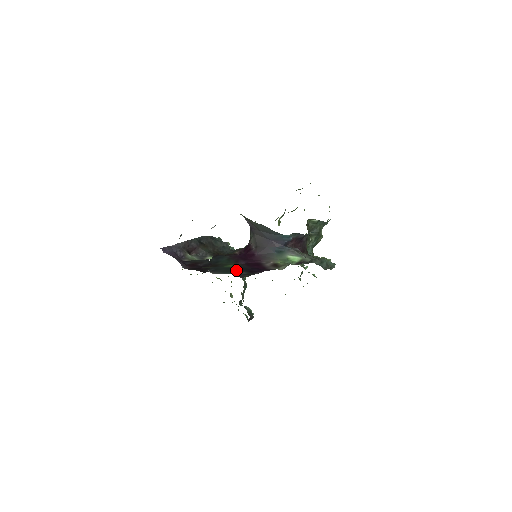
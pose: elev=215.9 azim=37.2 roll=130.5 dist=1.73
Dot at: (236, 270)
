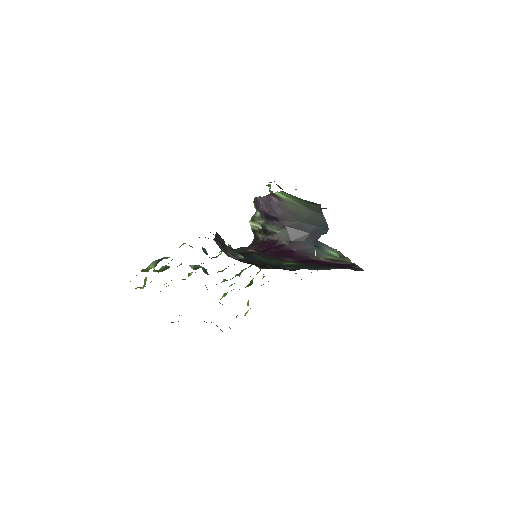
Dot at: (317, 266)
